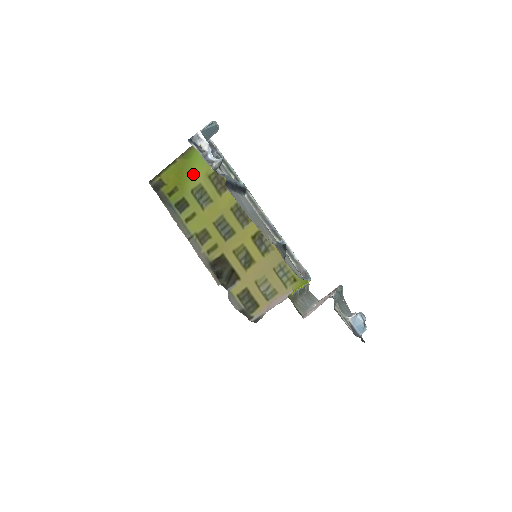
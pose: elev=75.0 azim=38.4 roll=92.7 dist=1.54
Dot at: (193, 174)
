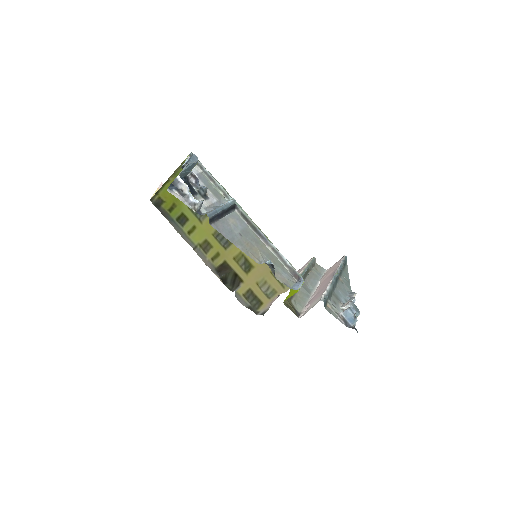
Dot at: occluded
